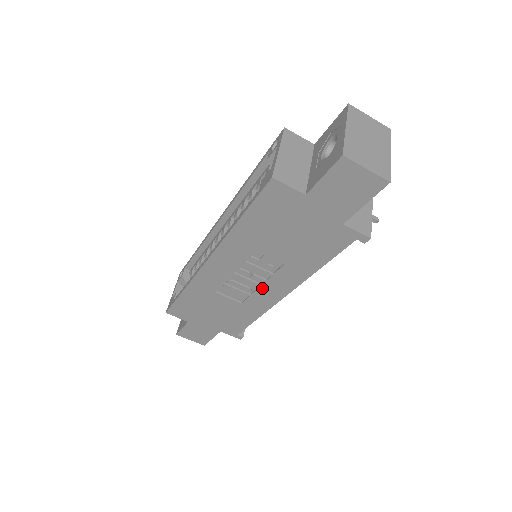
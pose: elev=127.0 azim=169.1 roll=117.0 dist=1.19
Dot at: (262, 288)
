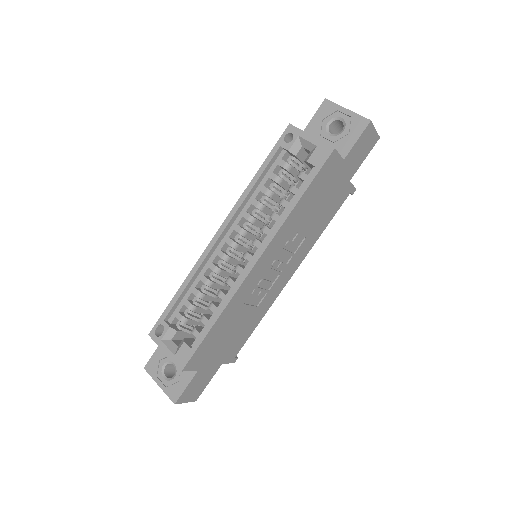
Dot at: (280, 276)
